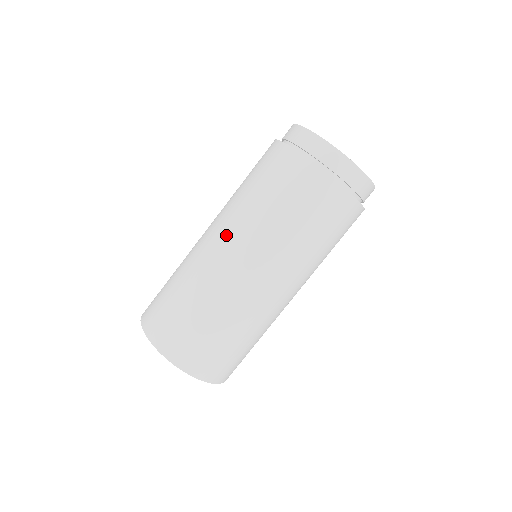
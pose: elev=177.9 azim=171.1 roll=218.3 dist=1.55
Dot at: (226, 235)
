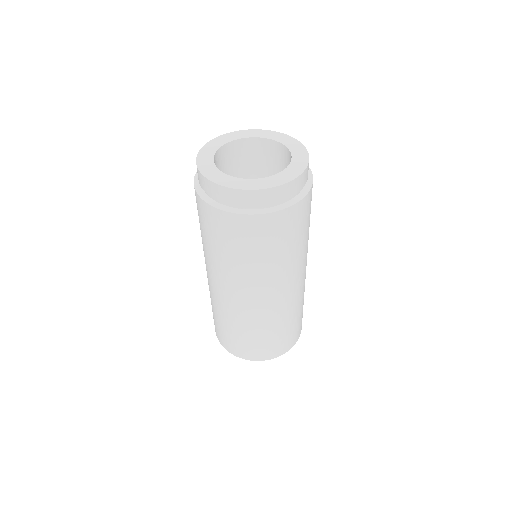
Dot at: (205, 263)
